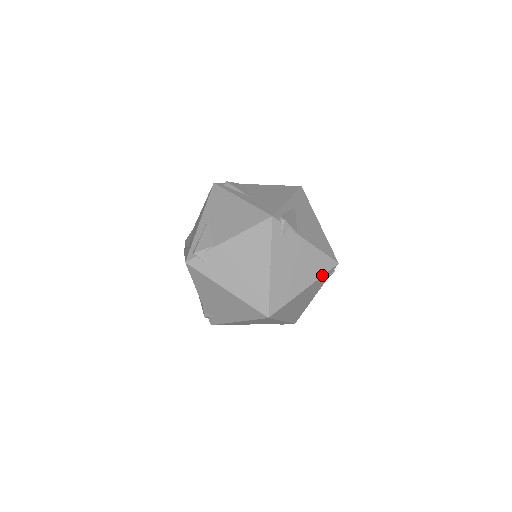
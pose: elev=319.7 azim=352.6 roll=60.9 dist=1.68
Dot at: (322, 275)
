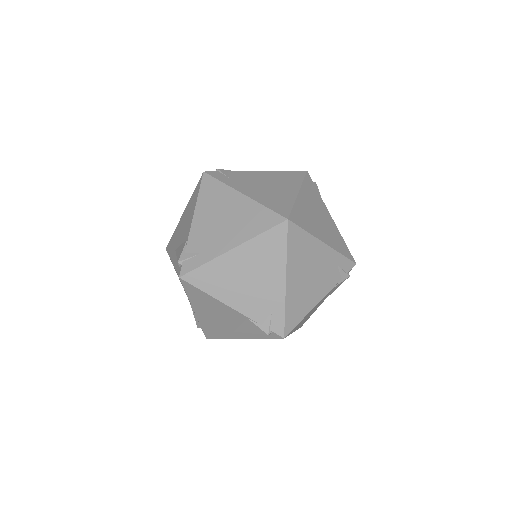
Dot at: (341, 253)
